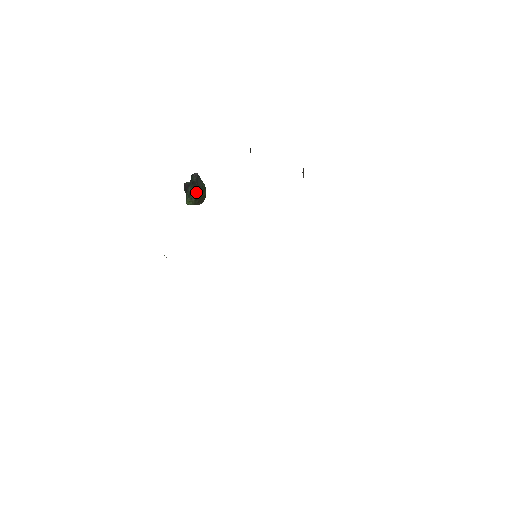
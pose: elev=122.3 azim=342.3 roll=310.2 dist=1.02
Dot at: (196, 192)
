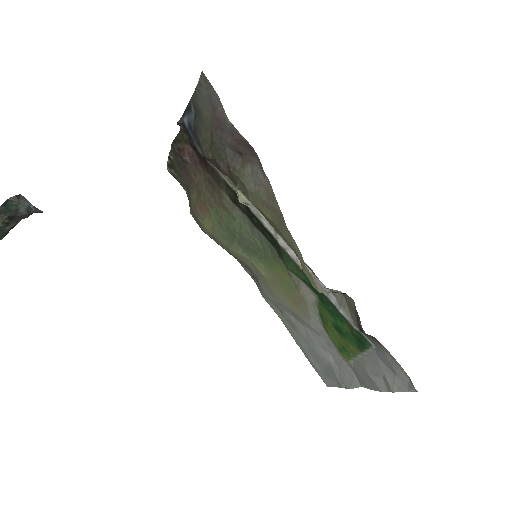
Dot at: (15, 223)
